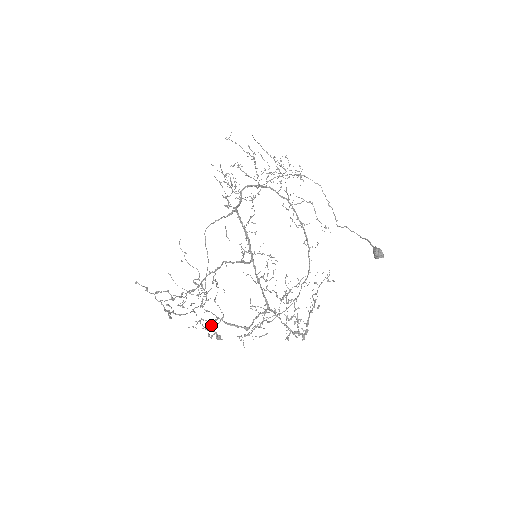
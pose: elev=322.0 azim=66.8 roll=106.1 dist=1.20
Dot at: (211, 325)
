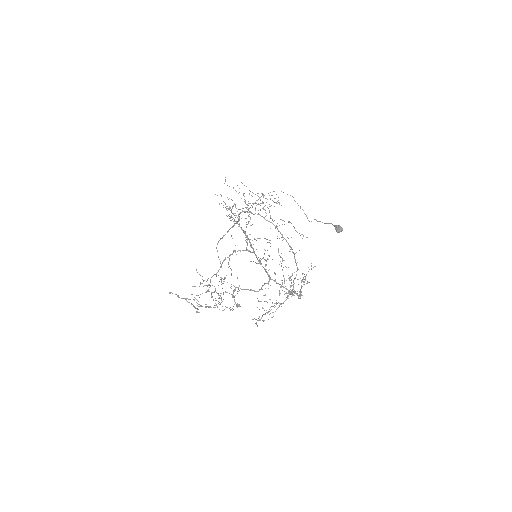
Dot at: (232, 295)
